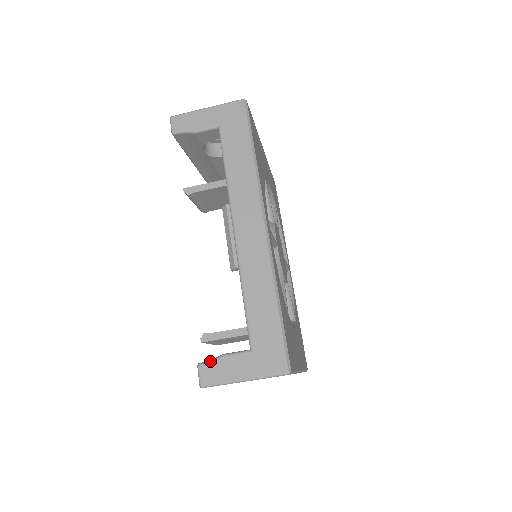
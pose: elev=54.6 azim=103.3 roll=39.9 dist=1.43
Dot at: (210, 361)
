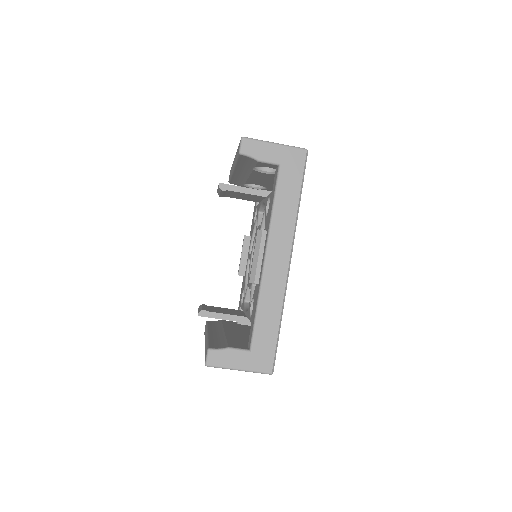
Dot at: (218, 350)
